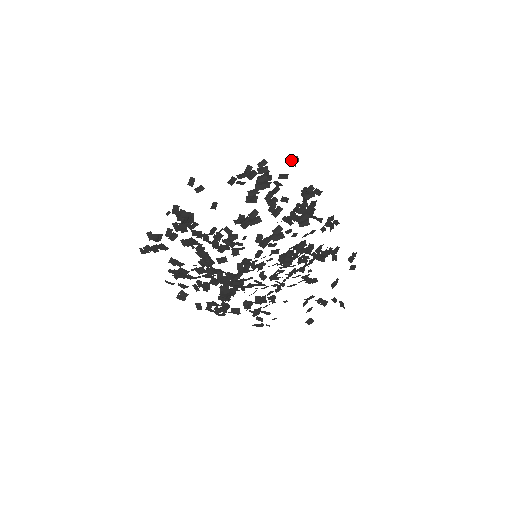
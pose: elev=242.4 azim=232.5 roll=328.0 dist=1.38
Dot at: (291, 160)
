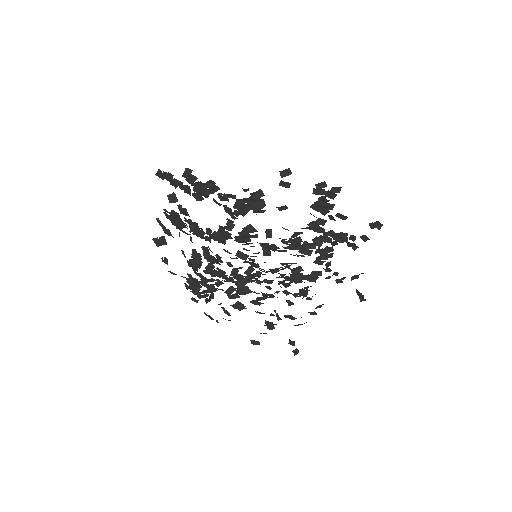
Dot at: (376, 224)
